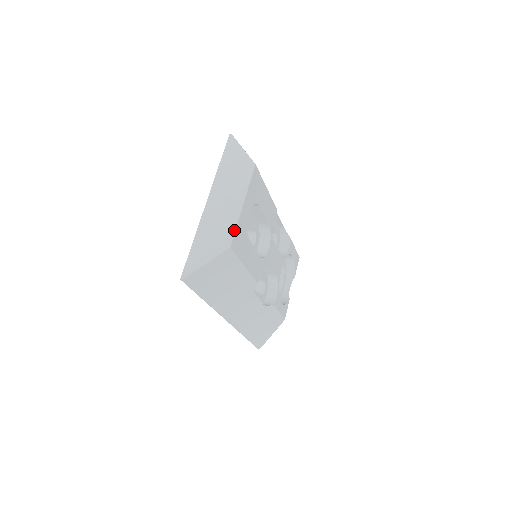
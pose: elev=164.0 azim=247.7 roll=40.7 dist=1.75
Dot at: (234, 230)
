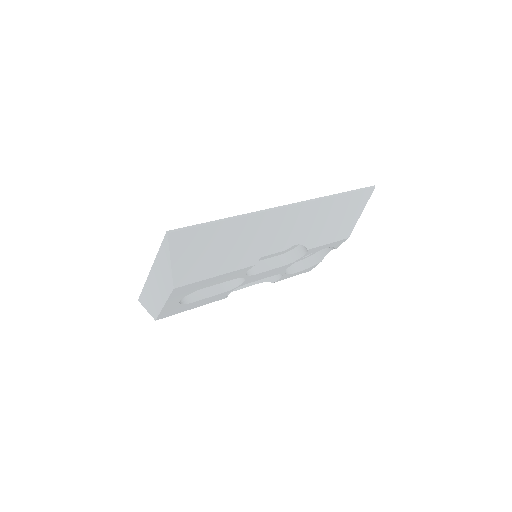
Dot at: (158, 314)
